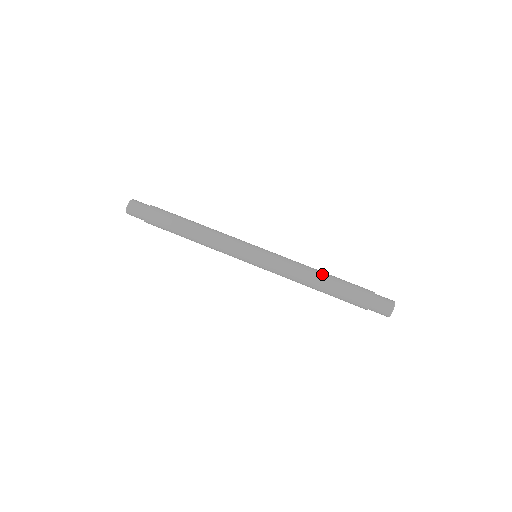
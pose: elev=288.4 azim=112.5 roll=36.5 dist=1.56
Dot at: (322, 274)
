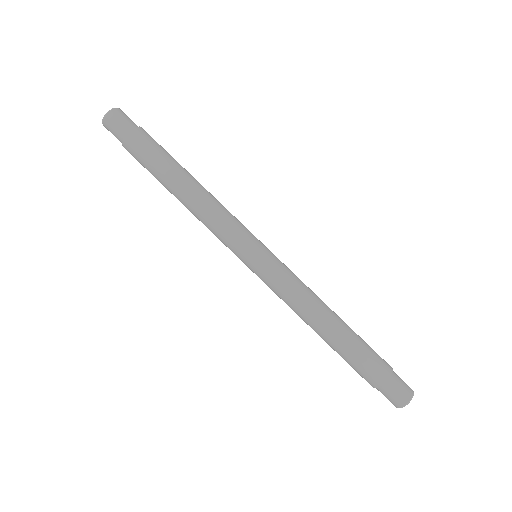
Dot at: (333, 320)
